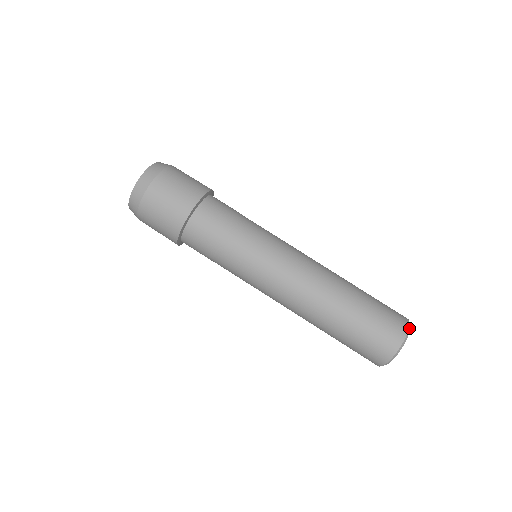
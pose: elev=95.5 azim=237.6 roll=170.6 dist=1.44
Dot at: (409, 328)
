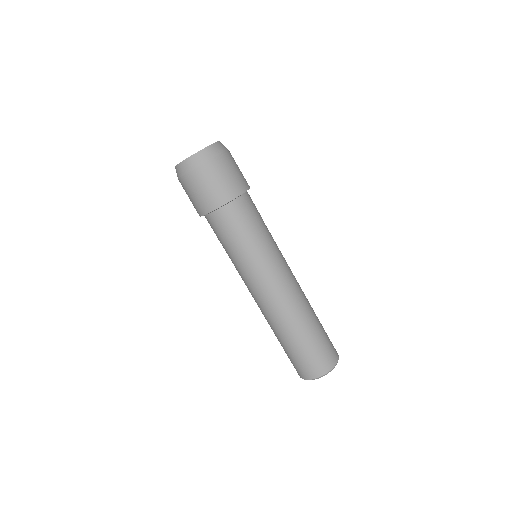
Dot at: (330, 371)
